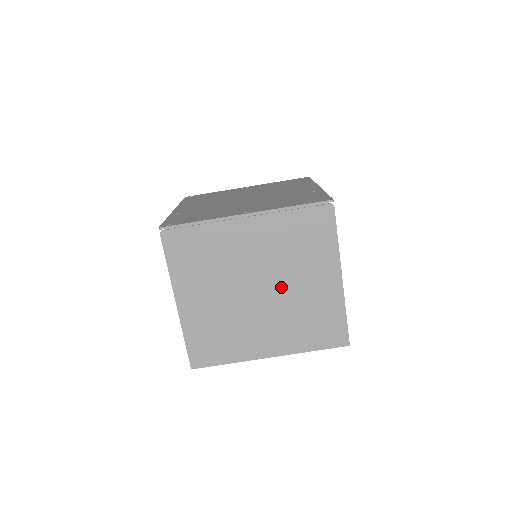
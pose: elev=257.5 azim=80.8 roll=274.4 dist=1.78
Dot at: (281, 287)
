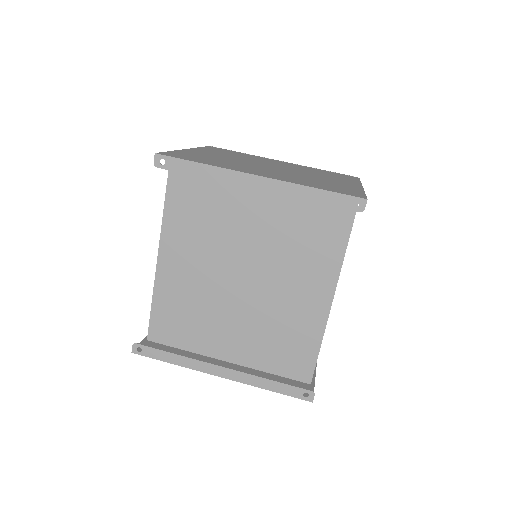
Dot at: occluded
